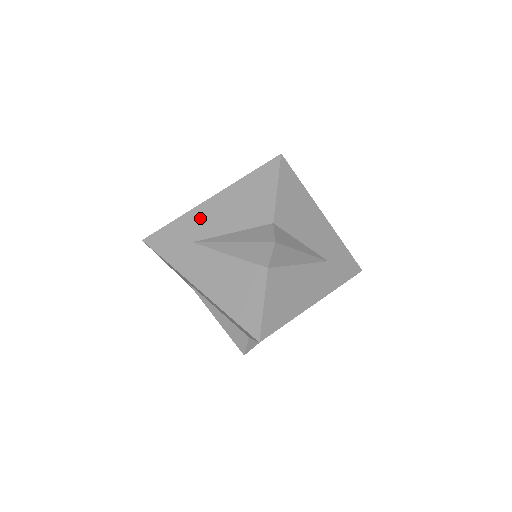
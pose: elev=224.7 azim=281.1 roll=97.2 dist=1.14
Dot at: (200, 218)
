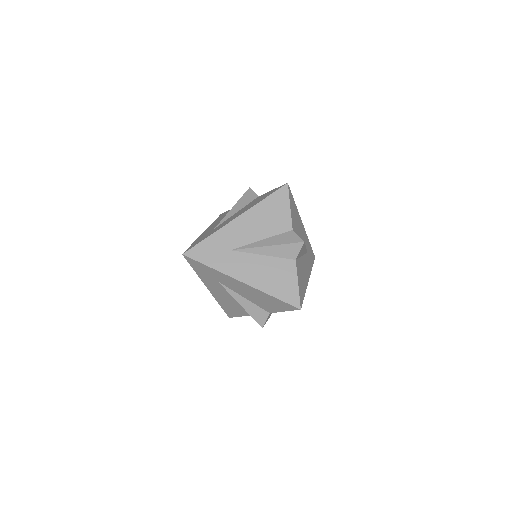
Dot at: (233, 232)
